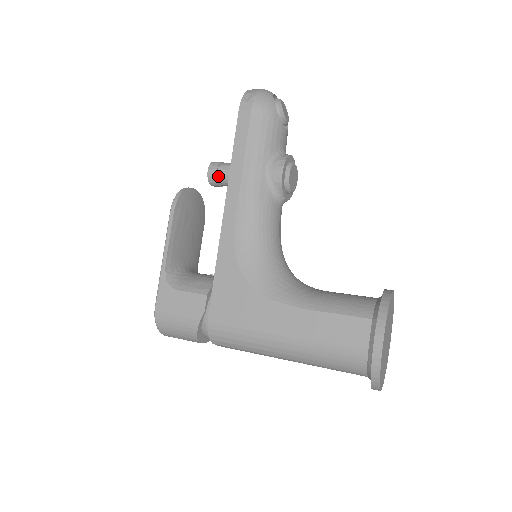
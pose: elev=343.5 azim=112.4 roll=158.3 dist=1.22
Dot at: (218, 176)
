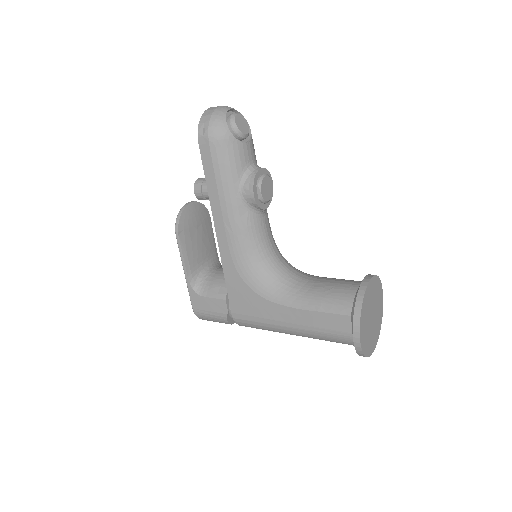
Dot at: (204, 196)
